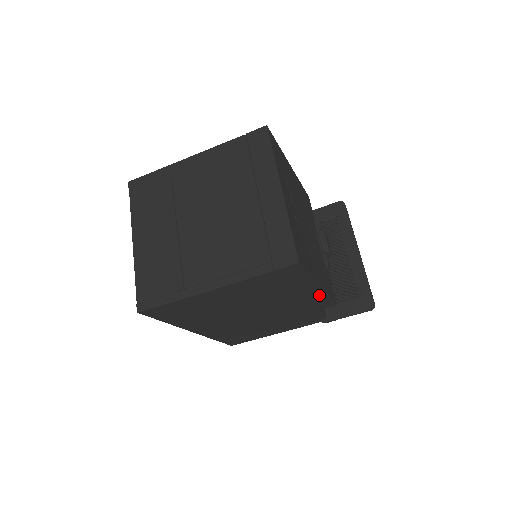
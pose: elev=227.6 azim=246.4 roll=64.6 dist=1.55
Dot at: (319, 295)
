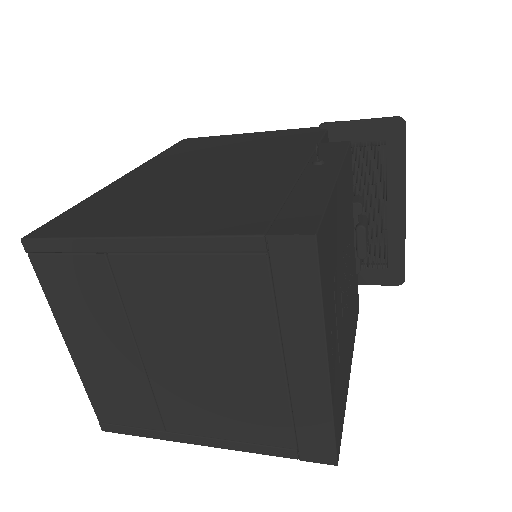
Dot at: occluded
